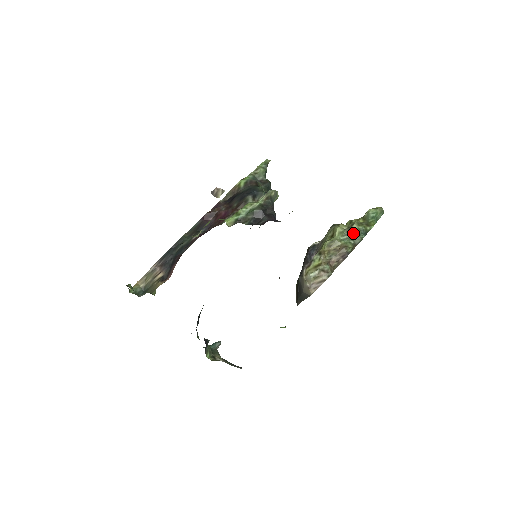
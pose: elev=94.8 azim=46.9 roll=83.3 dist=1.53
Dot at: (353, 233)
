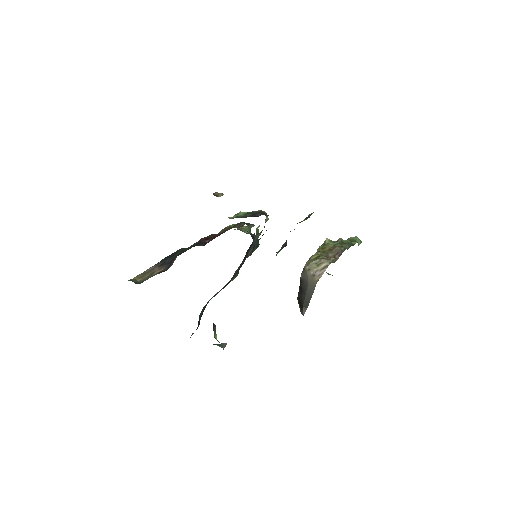
Dot at: (341, 241)
